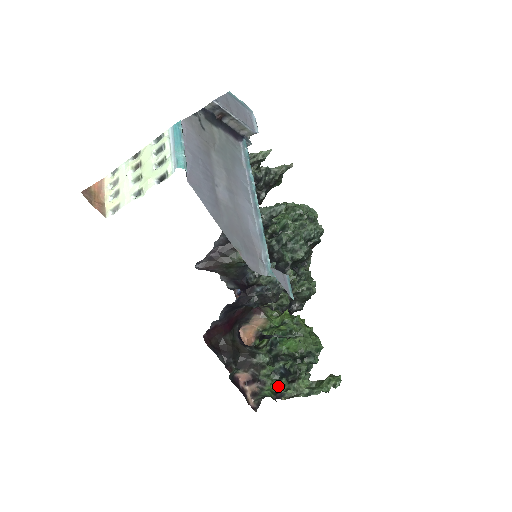
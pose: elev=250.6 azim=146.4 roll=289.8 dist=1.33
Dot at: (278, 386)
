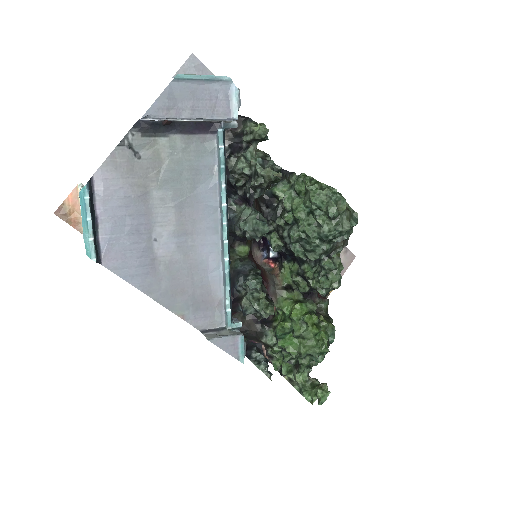
Dot at: (282, 366)
